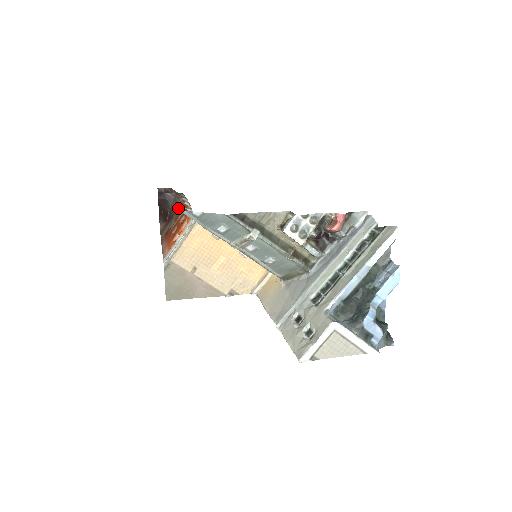
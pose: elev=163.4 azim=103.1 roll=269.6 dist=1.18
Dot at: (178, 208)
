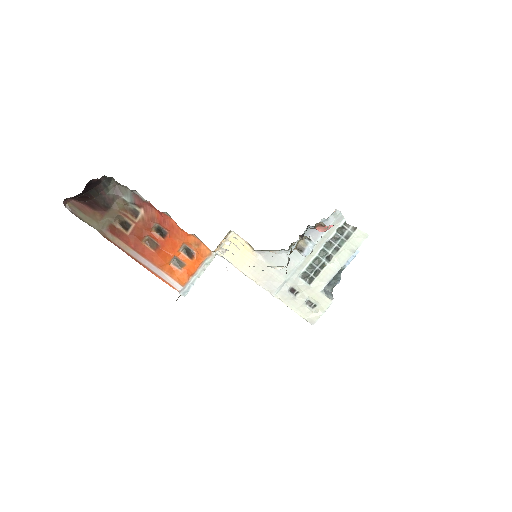
Dot at: (115, 196)
